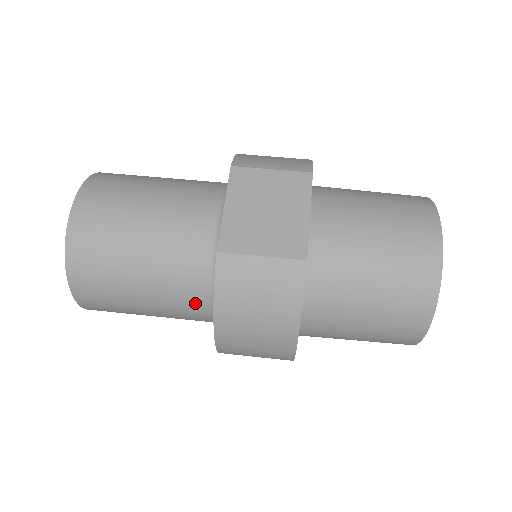
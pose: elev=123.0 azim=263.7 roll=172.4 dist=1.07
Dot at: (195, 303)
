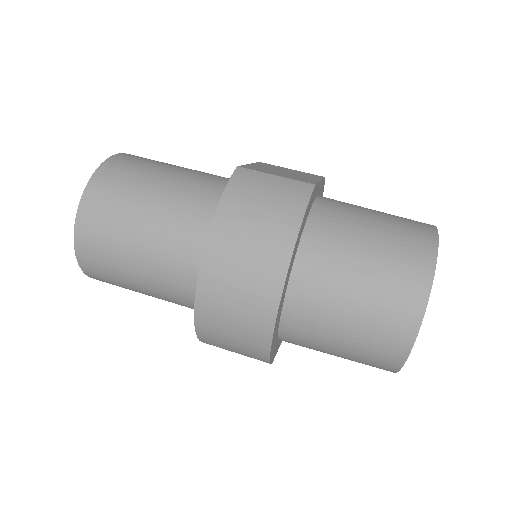
Dot at: (193, 232)
